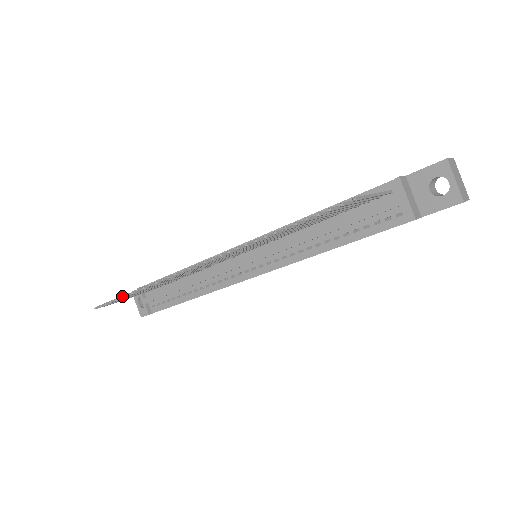
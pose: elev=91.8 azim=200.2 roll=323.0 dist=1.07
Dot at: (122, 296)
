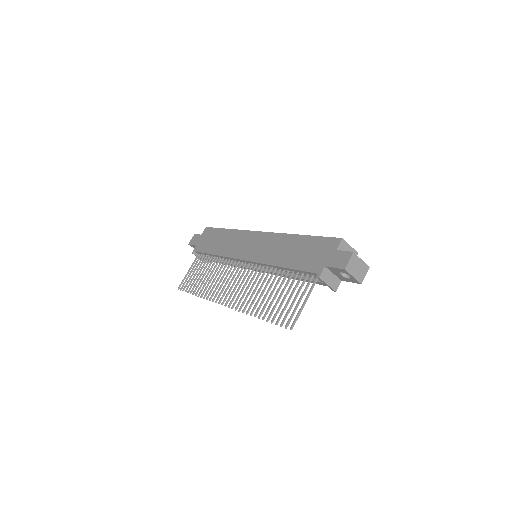
Dot at: occluded
